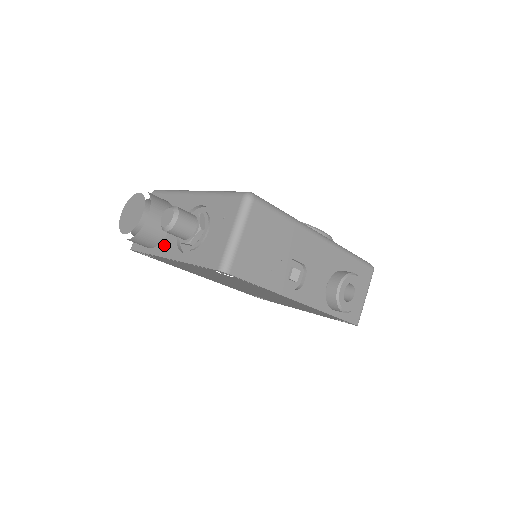
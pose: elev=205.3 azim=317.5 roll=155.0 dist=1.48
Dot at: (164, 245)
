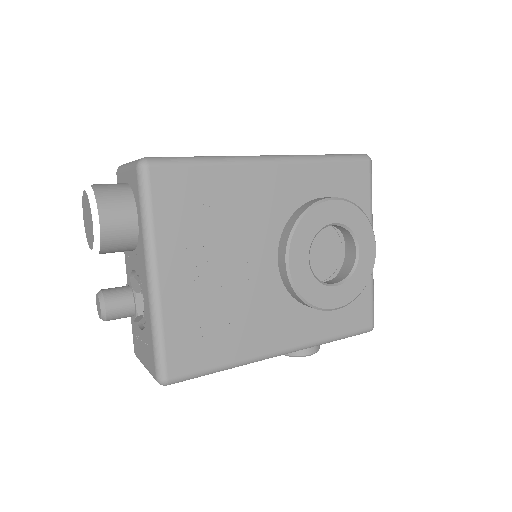
Dot at: occluded
